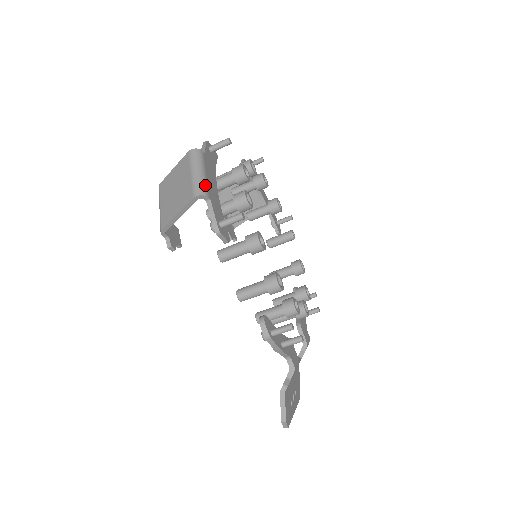
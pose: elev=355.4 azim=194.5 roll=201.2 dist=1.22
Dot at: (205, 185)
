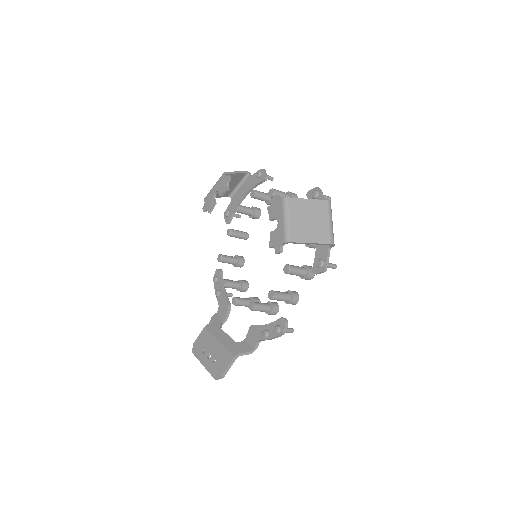
Dot at: (333, 236)
